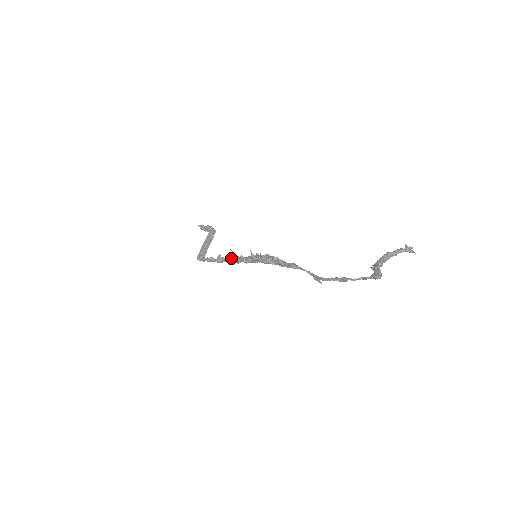
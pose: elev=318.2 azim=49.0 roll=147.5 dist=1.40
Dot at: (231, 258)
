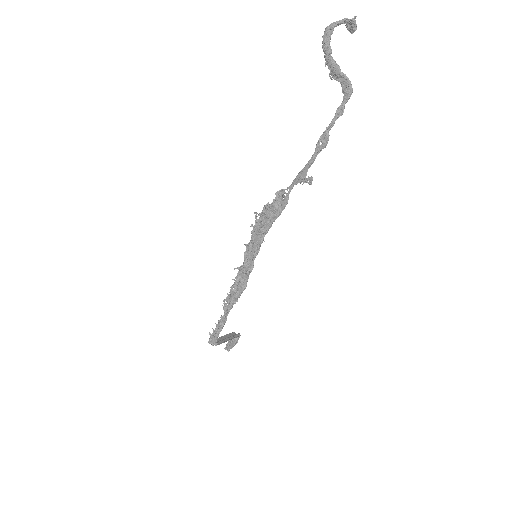
Dot at: (233, 285)
